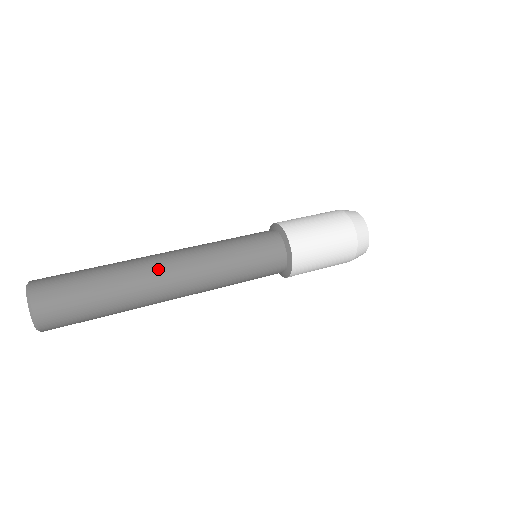
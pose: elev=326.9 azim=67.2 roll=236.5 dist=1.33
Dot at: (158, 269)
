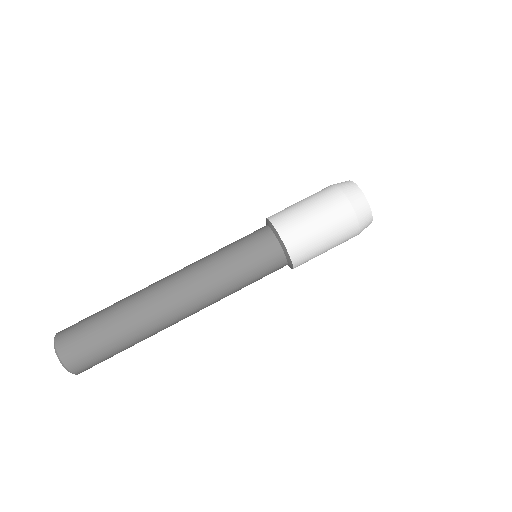
Dot at: (169, 315)
